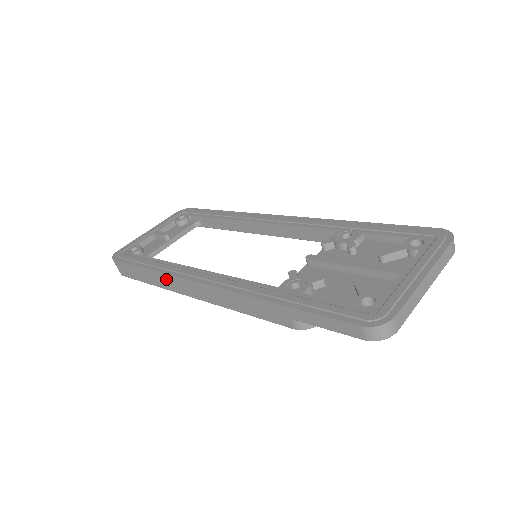
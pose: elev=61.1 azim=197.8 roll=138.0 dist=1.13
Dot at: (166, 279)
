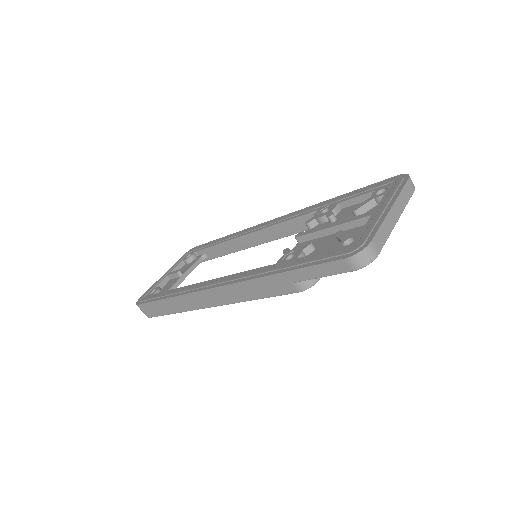
Dot at: (185, 300)
